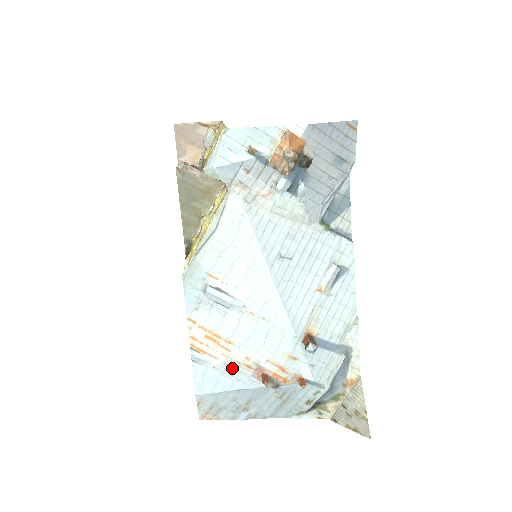
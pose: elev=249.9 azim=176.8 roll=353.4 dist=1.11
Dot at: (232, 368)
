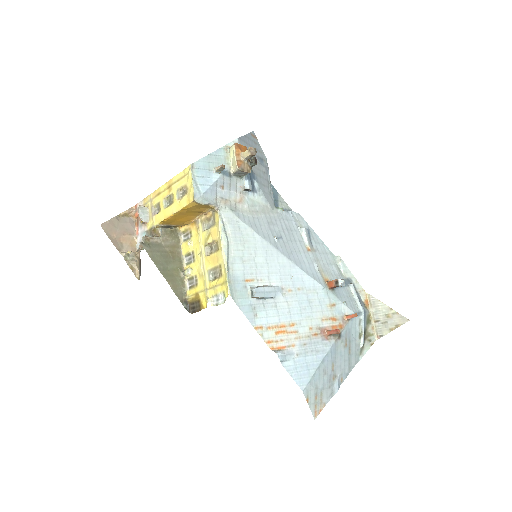
Dot at: (308, 345)
